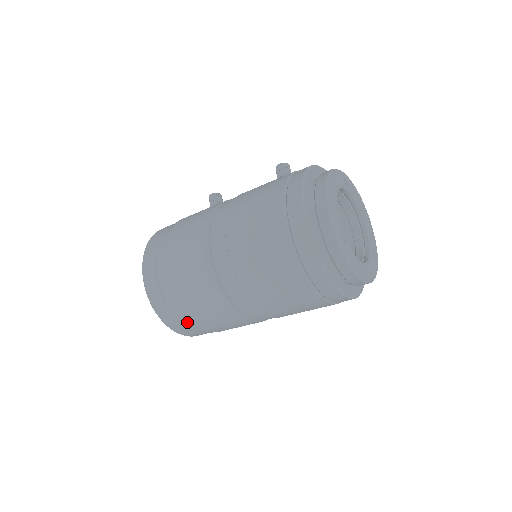
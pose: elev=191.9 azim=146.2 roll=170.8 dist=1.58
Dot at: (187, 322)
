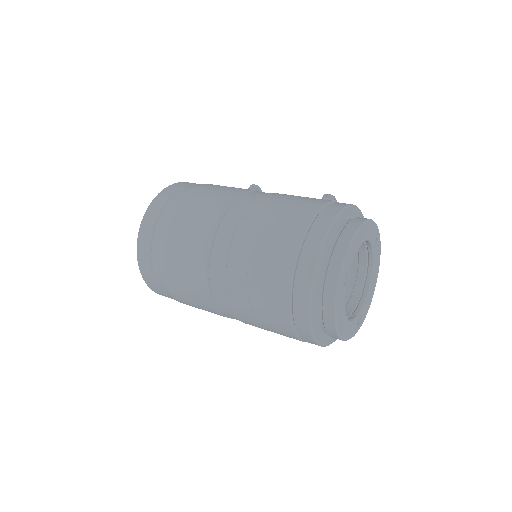
Dot at: (158, 269)
